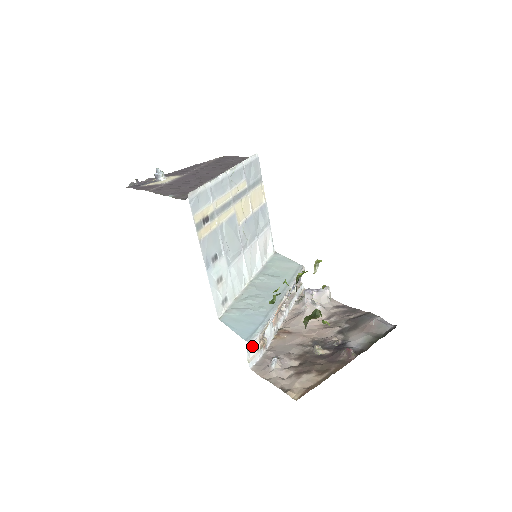
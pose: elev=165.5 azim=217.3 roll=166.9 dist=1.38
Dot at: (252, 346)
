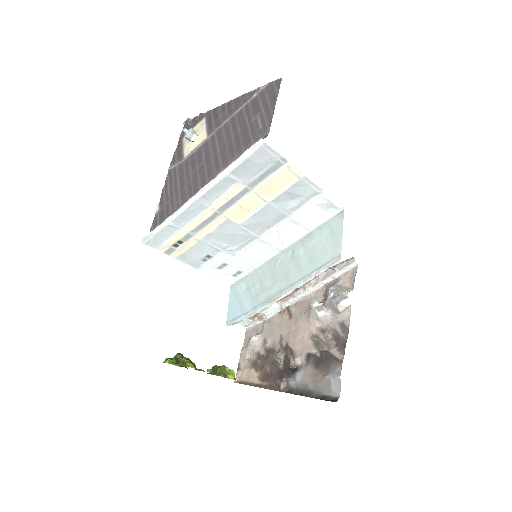
Dot at: (243, 320)
